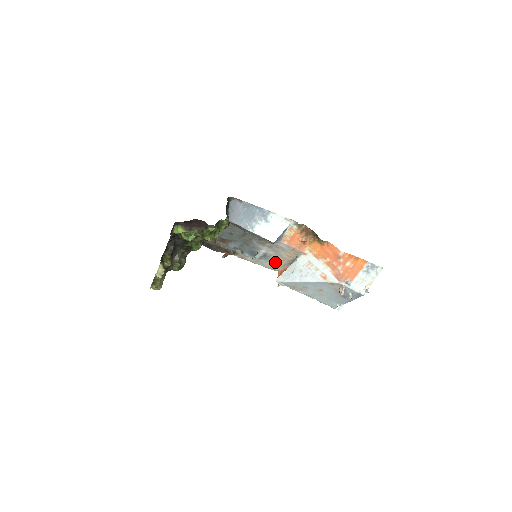
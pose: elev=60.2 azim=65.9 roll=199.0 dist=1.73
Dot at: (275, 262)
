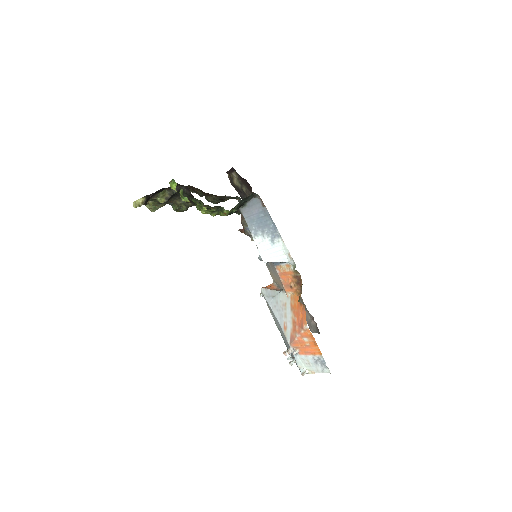
Dot at: (272, 274)
